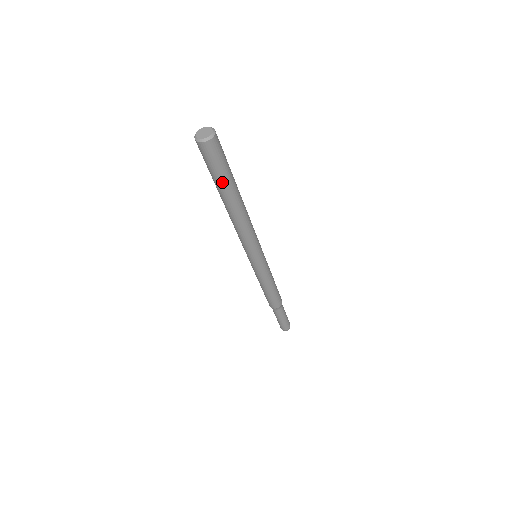
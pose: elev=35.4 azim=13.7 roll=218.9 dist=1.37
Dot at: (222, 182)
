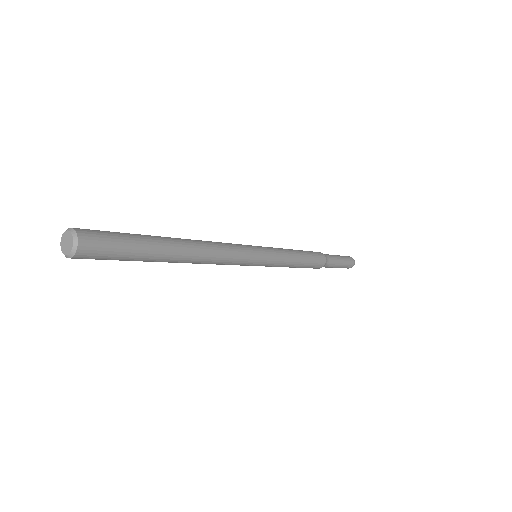
Dot at: (134, 260)
